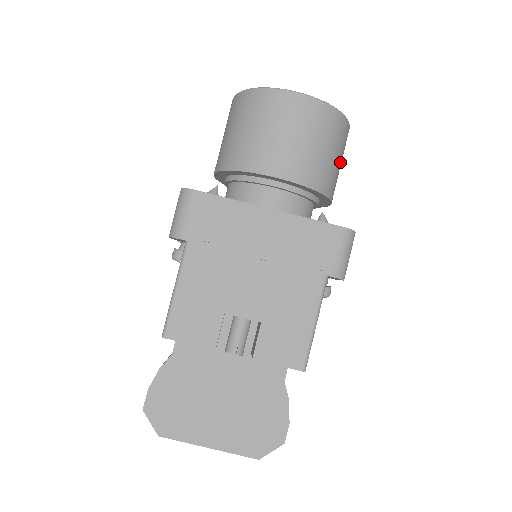
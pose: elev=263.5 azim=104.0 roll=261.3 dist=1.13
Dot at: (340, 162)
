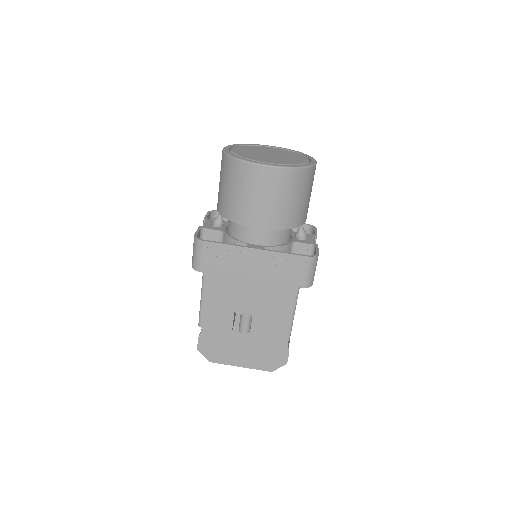
Dot at: (309, 195)
